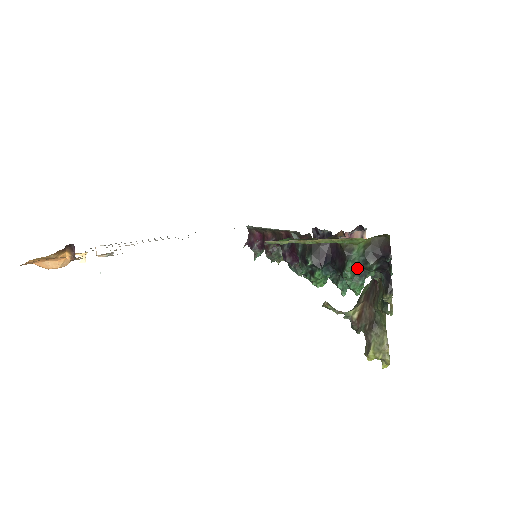
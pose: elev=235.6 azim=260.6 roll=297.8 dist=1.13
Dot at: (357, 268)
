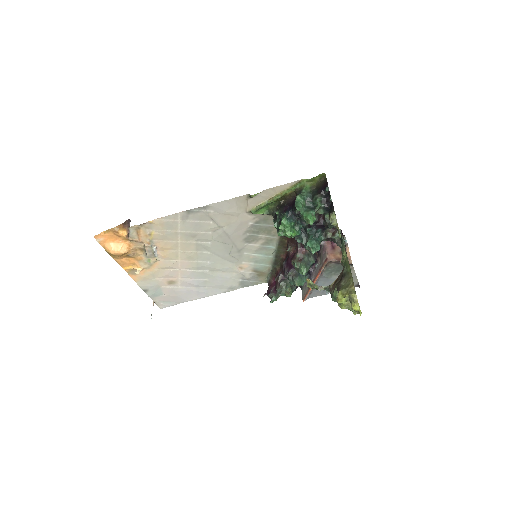
Dot at: (307, 203)
